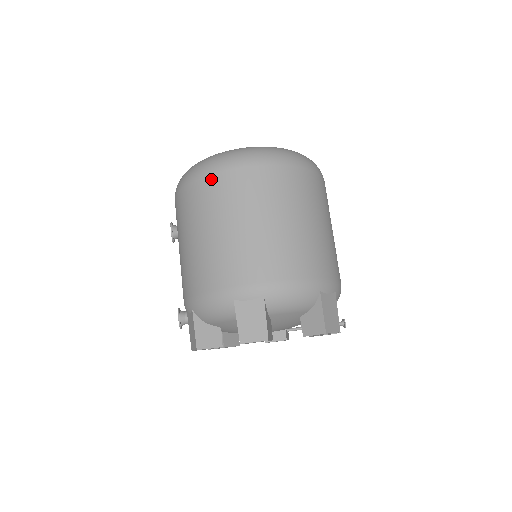
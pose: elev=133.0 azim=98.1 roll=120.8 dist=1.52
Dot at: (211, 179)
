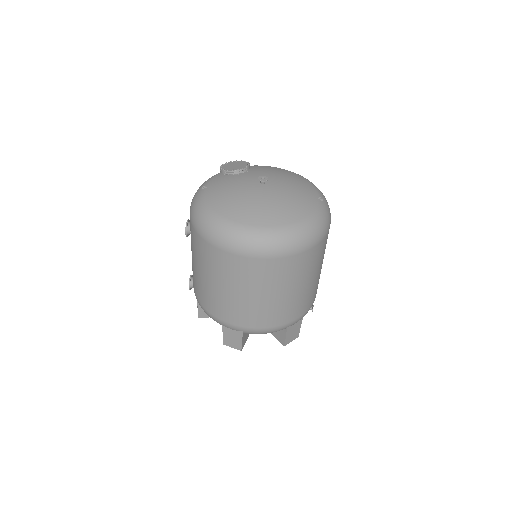
Dot at: (215, 251)
